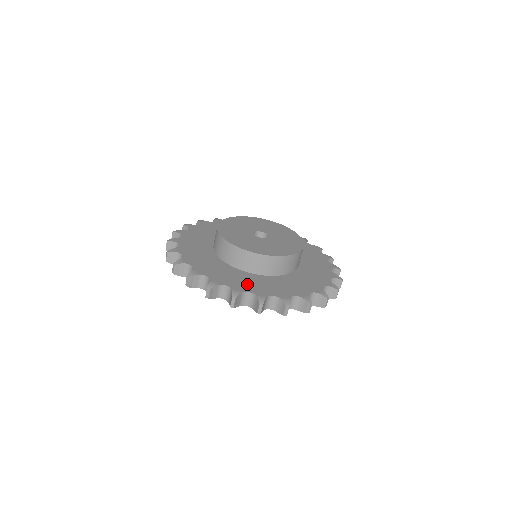
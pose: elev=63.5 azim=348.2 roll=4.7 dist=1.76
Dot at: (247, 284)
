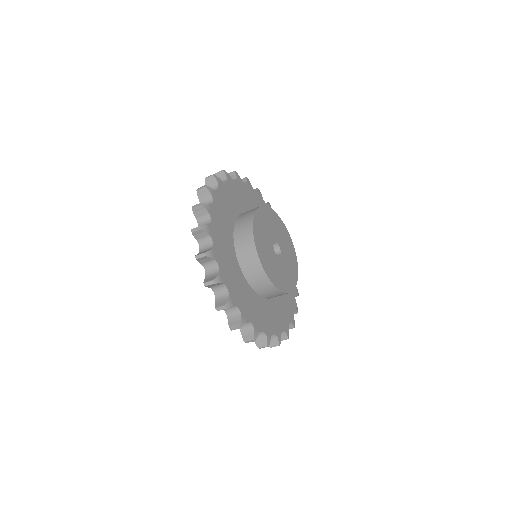
Dot at: (270, 321)
